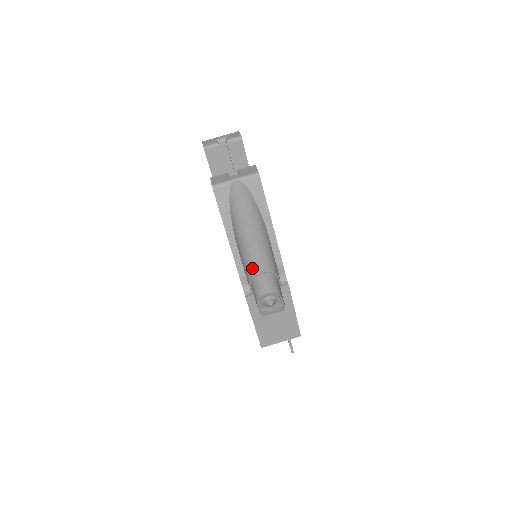
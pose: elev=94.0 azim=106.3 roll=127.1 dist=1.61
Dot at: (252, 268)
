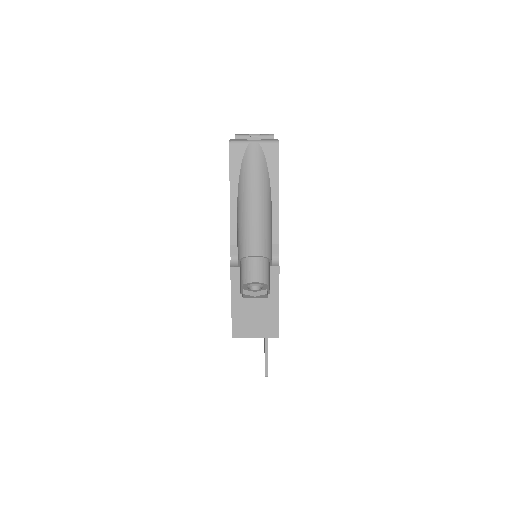
Dot at: (247, 246)
